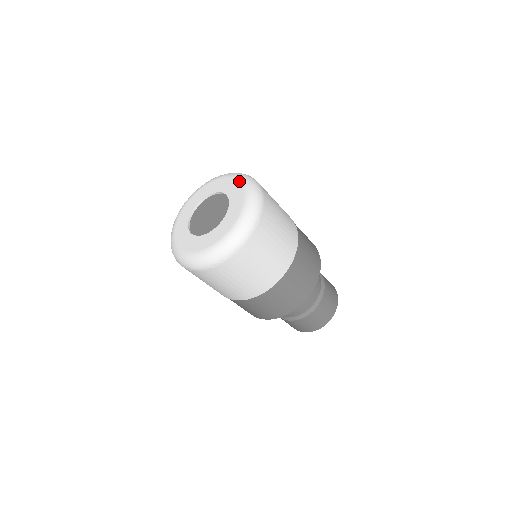
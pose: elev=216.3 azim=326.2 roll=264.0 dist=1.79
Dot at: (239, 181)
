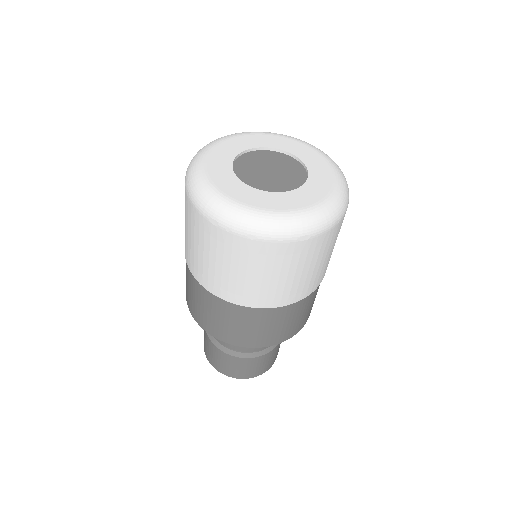
Dot at: (335, 179)
